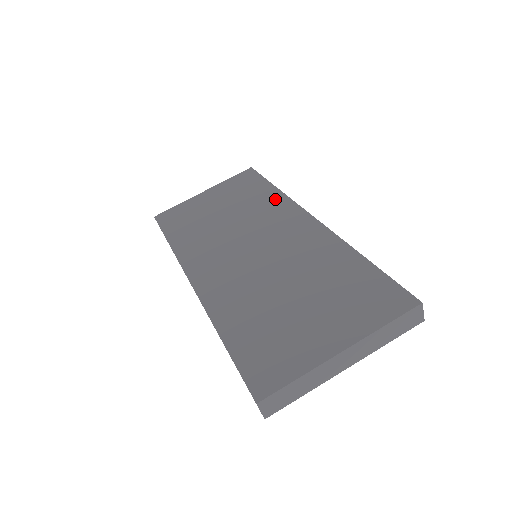
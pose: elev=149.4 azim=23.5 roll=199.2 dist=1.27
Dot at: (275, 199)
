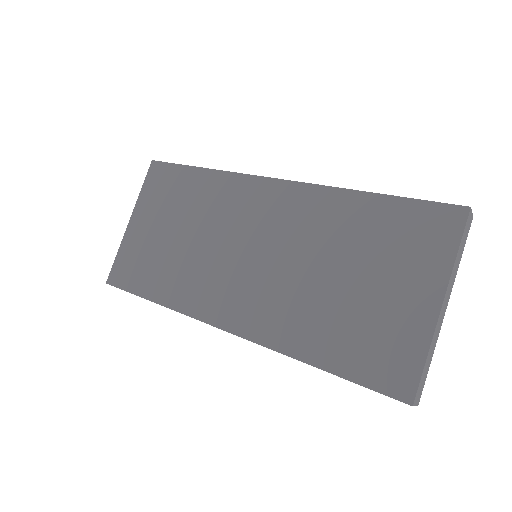
Dot at: (217, 183)
